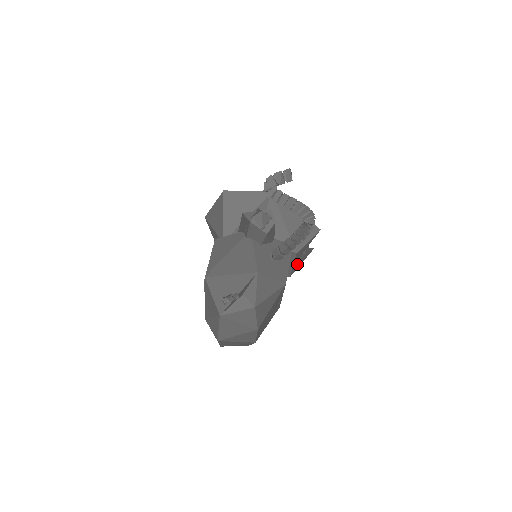
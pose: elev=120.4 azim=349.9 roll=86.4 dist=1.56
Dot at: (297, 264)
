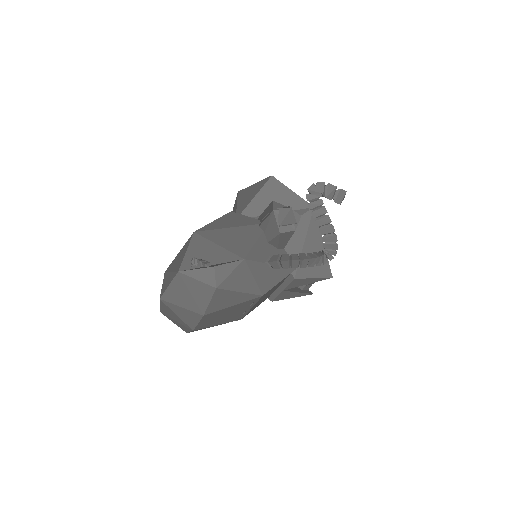
Dot at: (288, 294)
